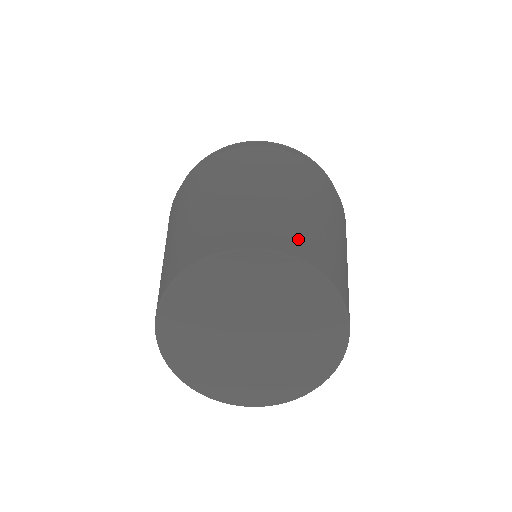
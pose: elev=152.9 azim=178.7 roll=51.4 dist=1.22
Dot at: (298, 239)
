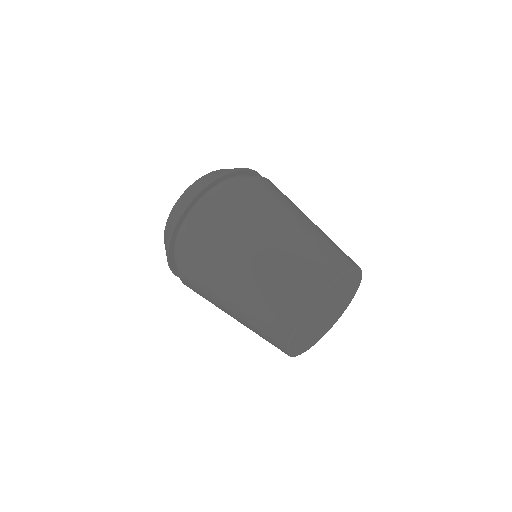
Dot at: occluded
